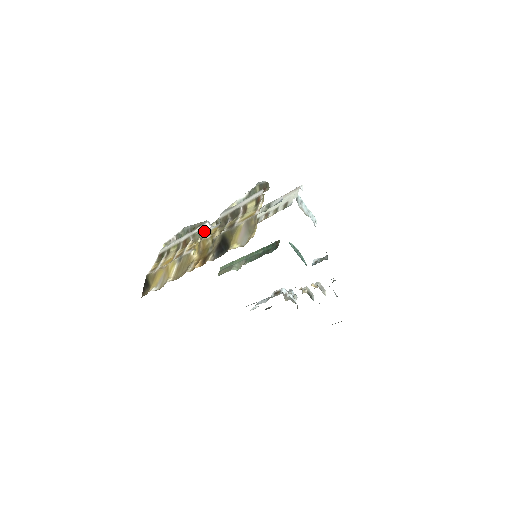
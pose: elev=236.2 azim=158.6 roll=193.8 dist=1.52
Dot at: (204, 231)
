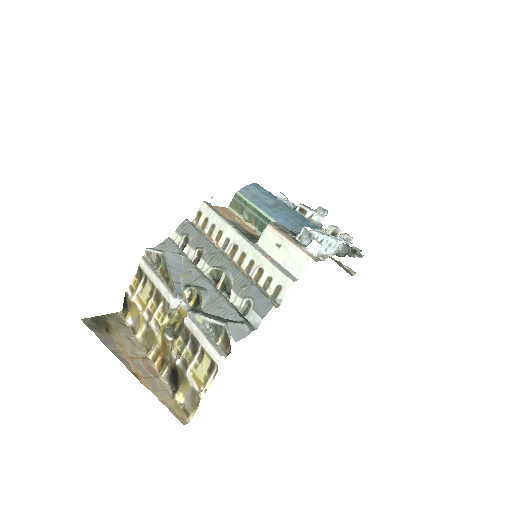
Dot at: (173, 307)
